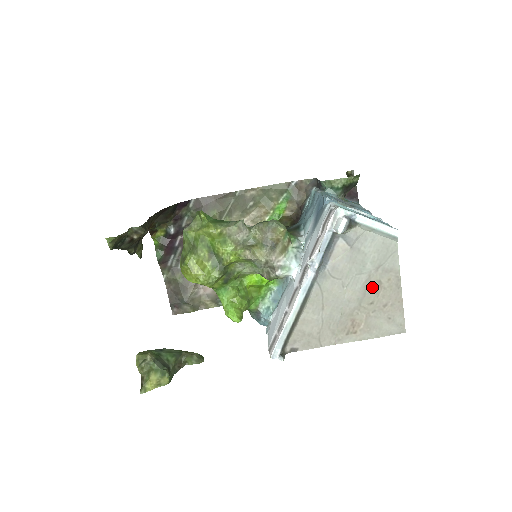
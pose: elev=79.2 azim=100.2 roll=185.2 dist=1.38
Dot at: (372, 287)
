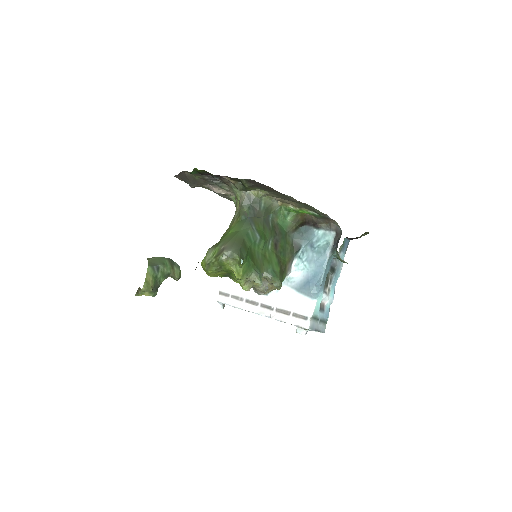
Dot at: occluded
